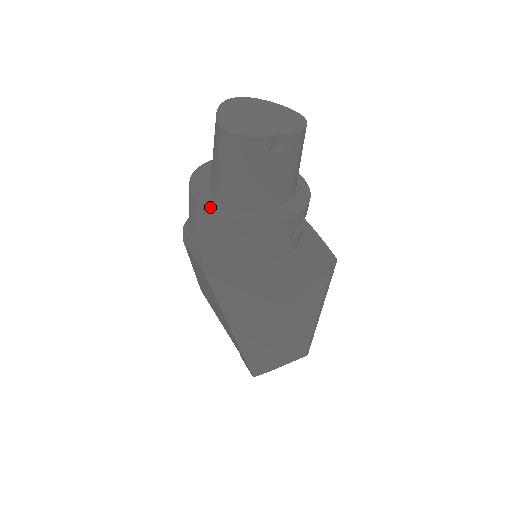
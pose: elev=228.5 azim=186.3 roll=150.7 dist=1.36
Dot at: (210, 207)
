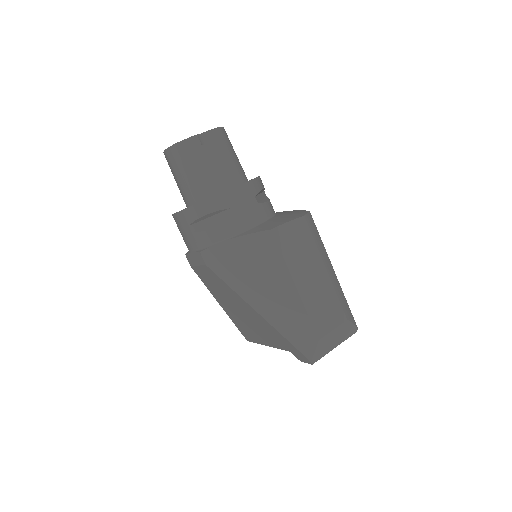
Dot at: occluded
